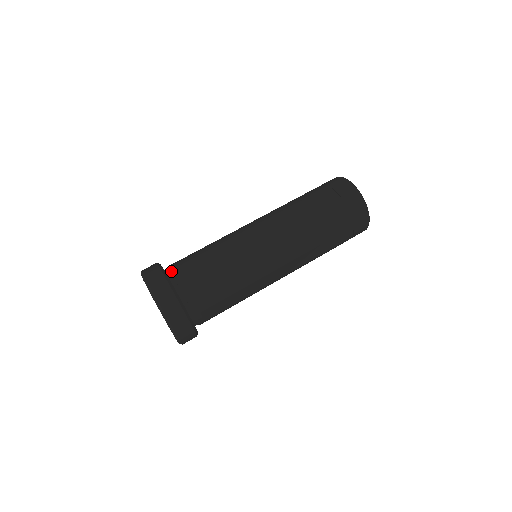
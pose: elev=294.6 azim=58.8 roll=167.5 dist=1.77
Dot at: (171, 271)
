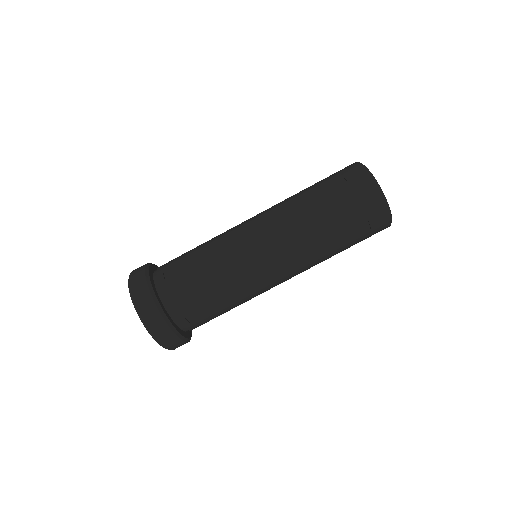
Dot at: (157, 270)
